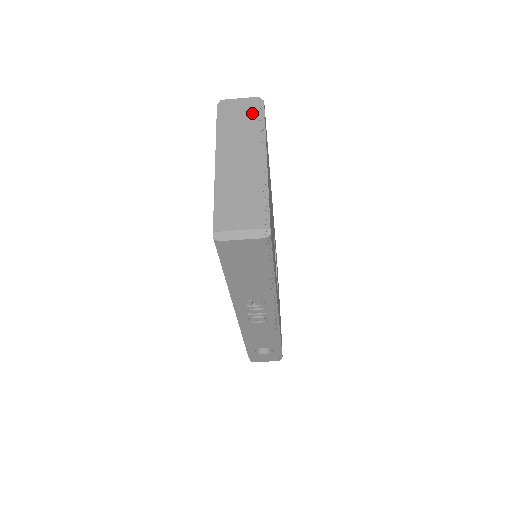
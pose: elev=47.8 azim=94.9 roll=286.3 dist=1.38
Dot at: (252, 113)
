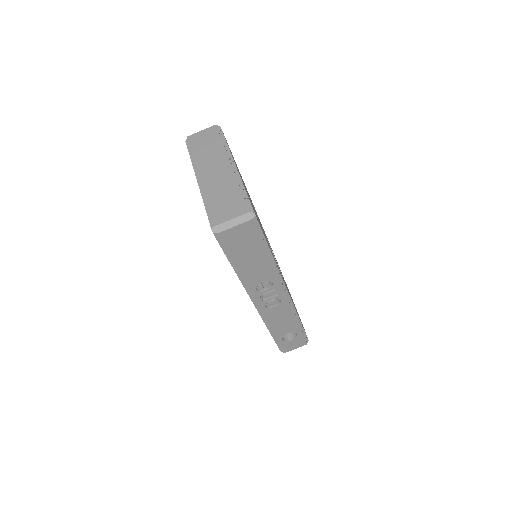
Dot at: (214, 137)
